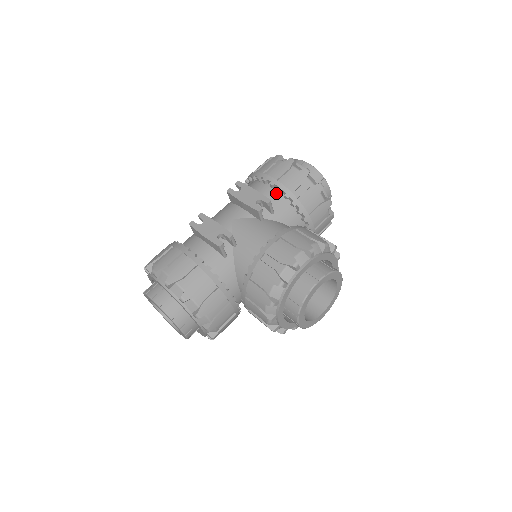
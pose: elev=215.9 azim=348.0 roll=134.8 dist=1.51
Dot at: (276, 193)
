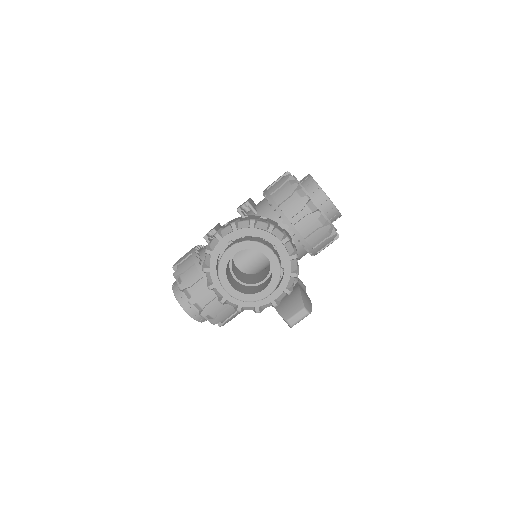
Dot at: occluded
